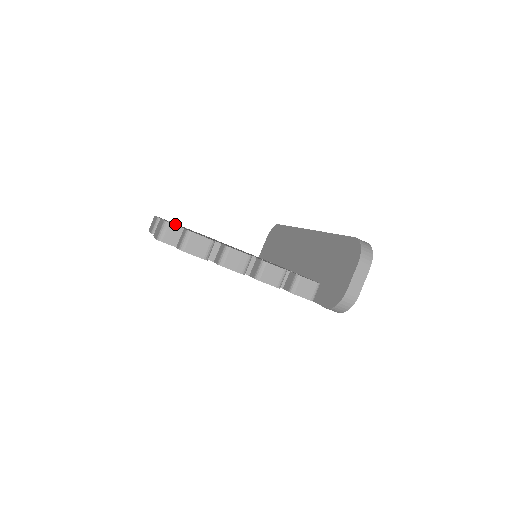
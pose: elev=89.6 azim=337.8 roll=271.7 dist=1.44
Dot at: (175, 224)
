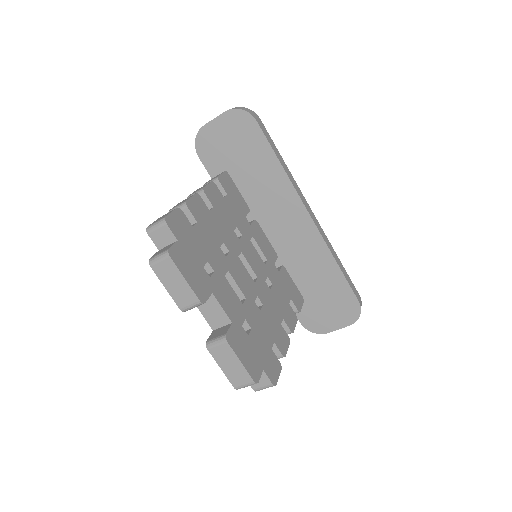
Dot at: (236, 333)
